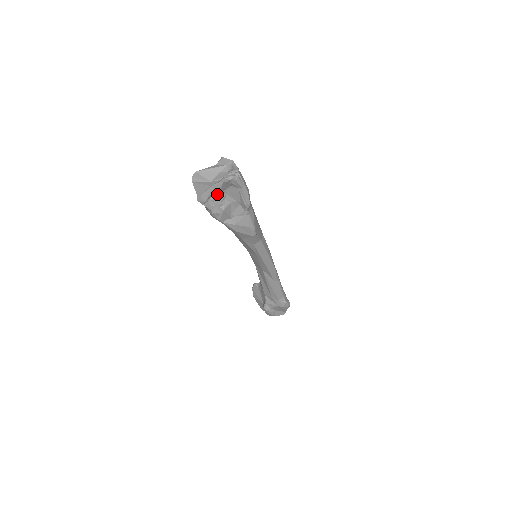
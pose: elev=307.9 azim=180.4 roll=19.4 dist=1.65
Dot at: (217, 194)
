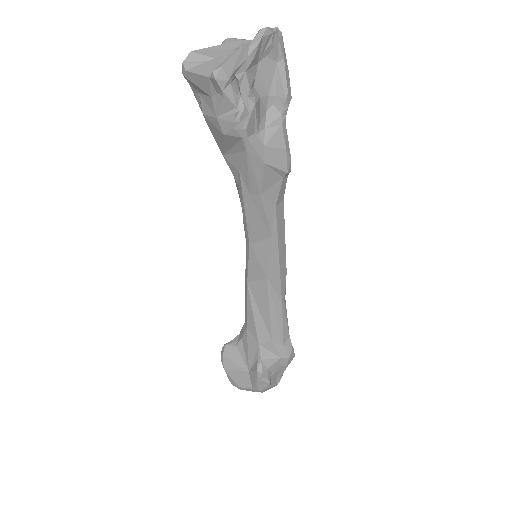
Dot at: (246, 68)
